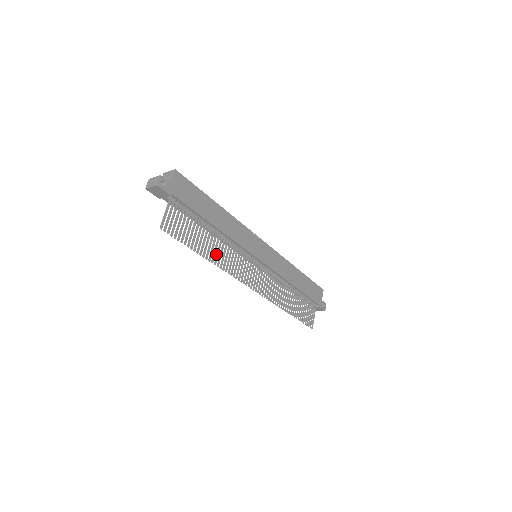
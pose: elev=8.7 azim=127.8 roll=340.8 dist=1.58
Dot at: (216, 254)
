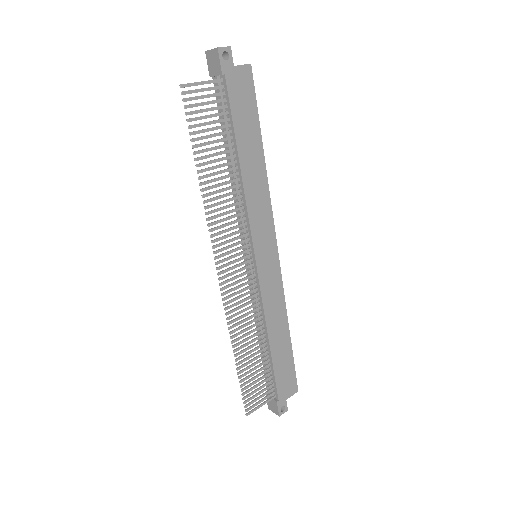
Dot at: occluded
